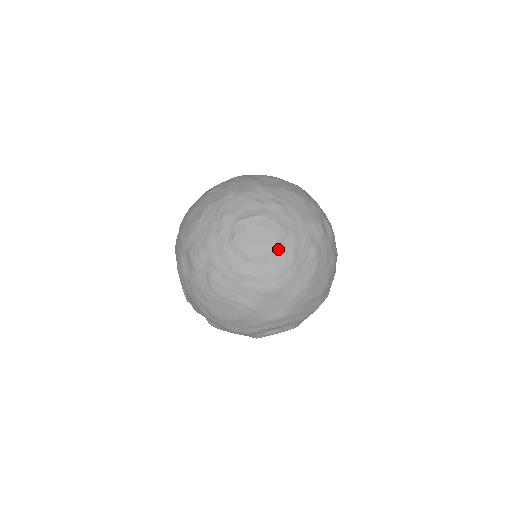
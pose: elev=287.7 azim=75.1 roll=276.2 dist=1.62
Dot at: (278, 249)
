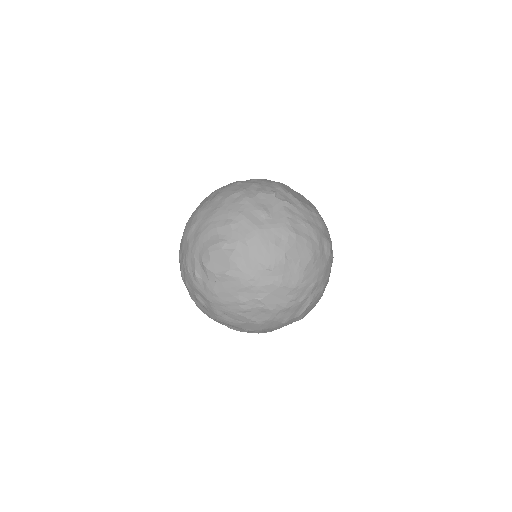
Dot at: occluded
